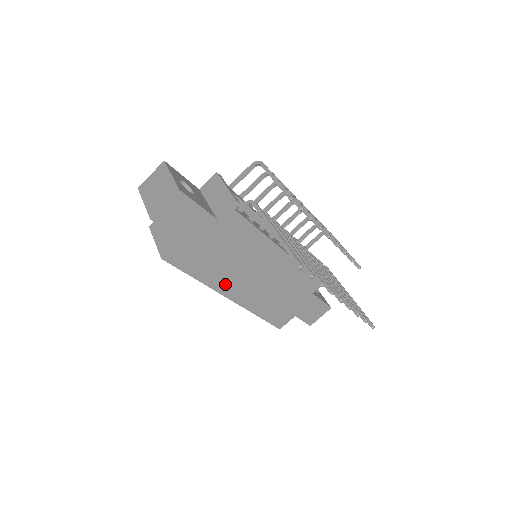
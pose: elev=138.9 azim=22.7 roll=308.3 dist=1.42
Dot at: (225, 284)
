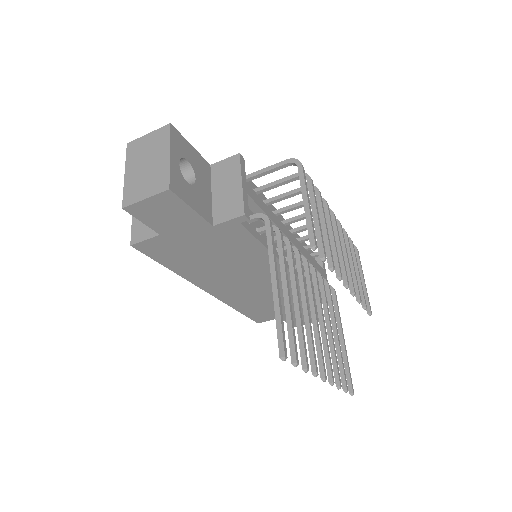
Dot at: (206, 280)
